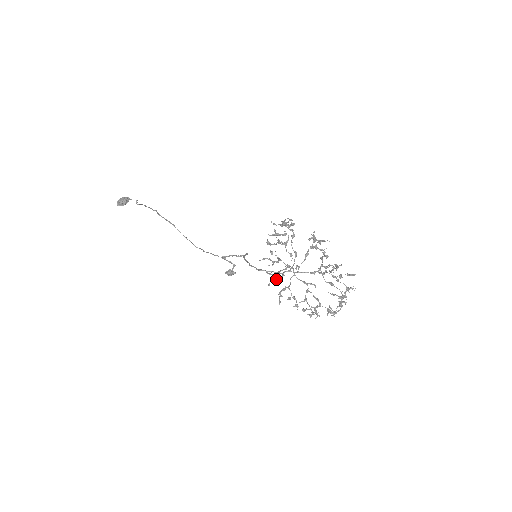
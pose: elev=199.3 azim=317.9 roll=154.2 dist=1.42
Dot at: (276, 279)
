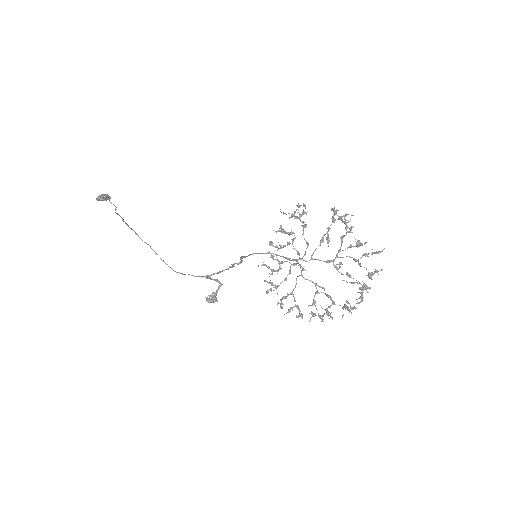
Dot at: (274, 290)
